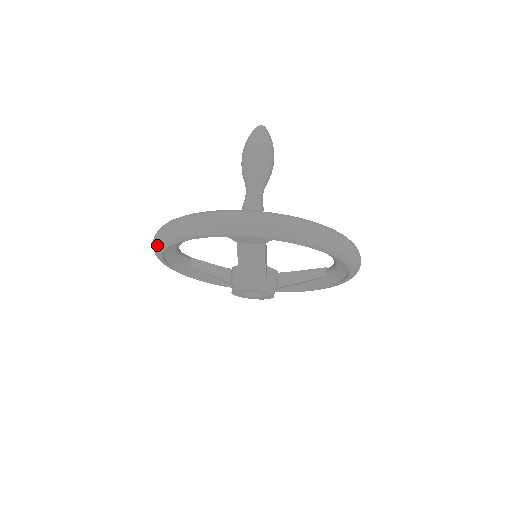
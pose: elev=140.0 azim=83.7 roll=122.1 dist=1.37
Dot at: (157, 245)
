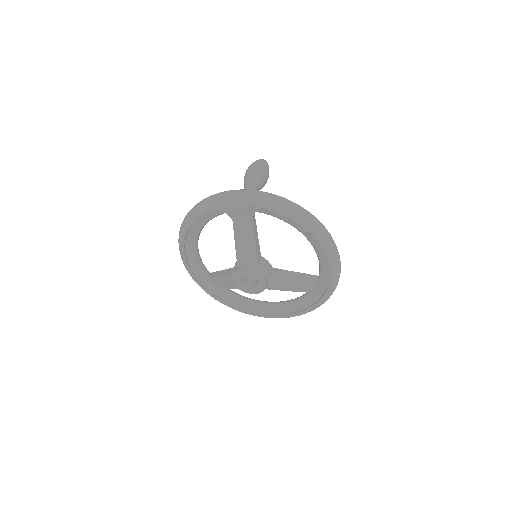
Dot at: (180, 236)
